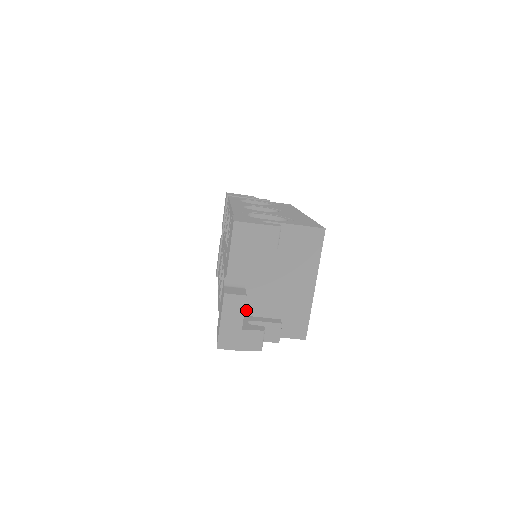
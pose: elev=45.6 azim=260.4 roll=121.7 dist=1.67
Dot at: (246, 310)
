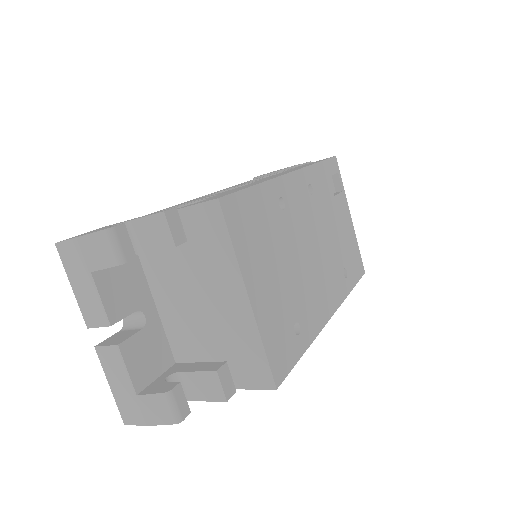
Dot at: (179, 355)
